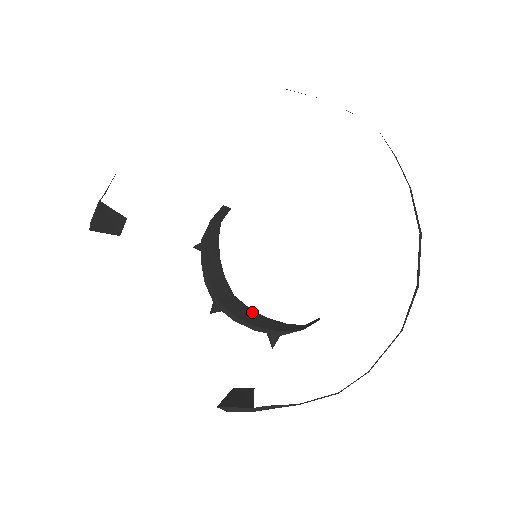
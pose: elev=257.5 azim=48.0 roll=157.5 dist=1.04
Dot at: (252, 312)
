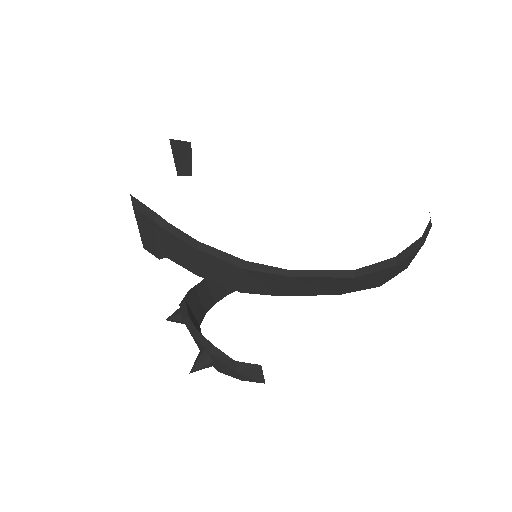
Dot at: occluded
